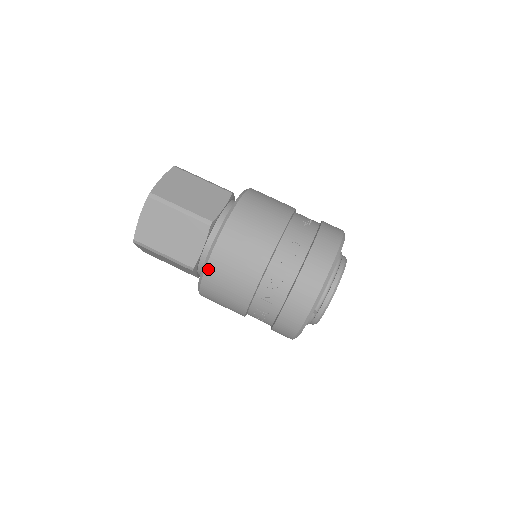
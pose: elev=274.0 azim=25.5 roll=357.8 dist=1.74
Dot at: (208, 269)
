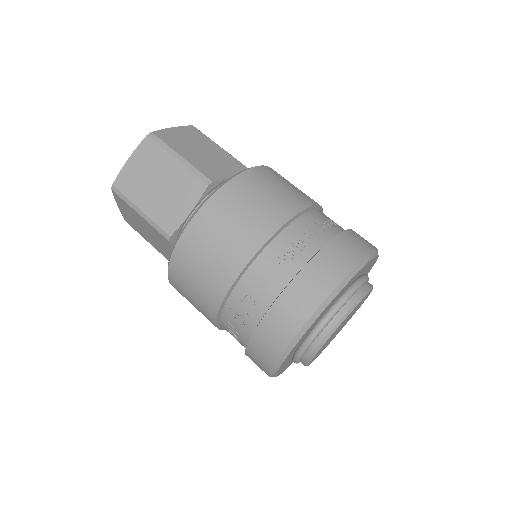
Dot at: occluded
